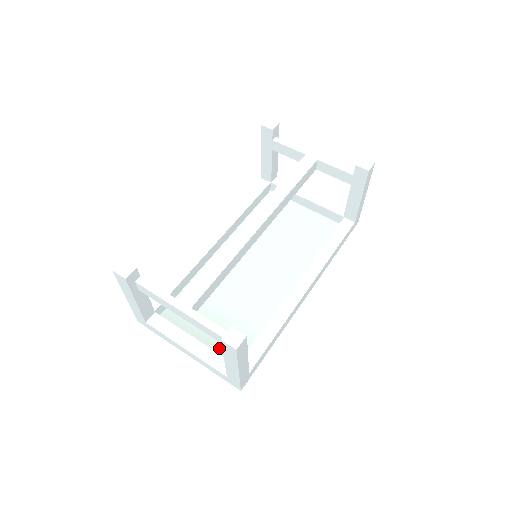
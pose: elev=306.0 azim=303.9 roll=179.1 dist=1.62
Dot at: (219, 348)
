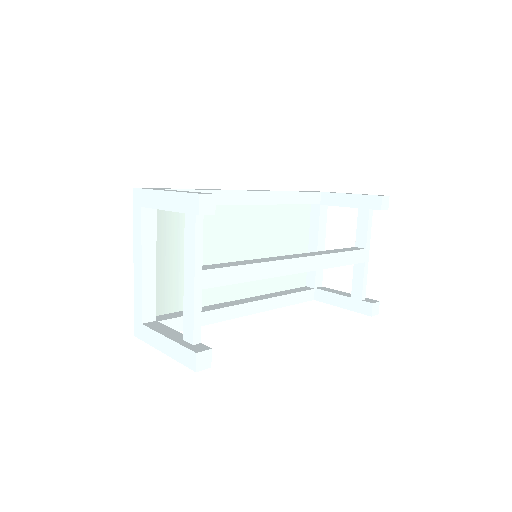
Dot at: (157, 286)
